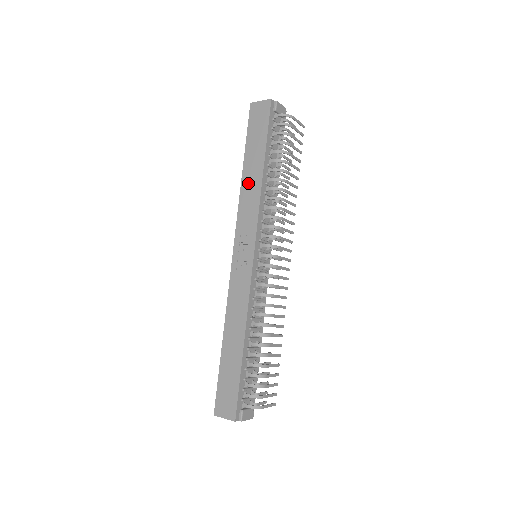
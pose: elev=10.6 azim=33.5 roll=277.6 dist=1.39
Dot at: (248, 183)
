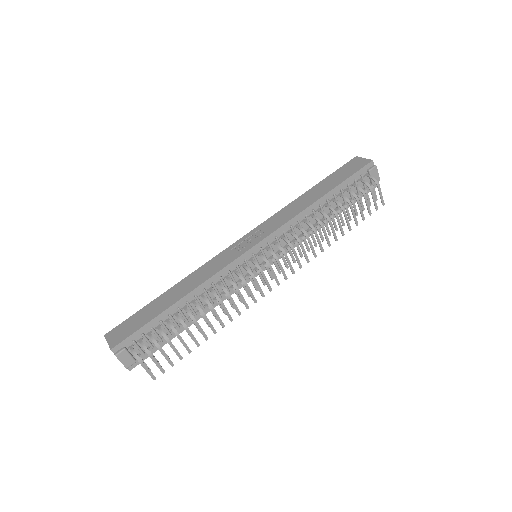
Dot at: (301, 201)
